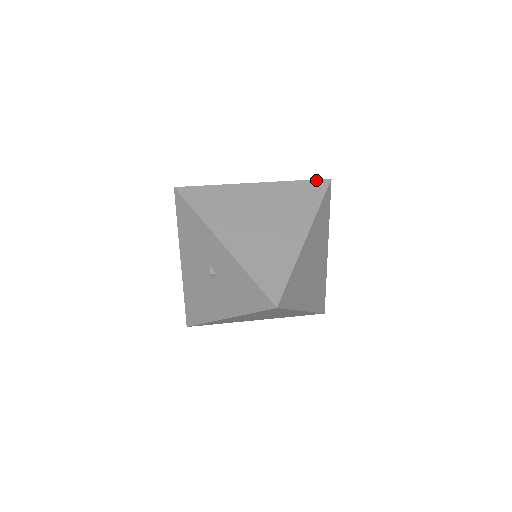
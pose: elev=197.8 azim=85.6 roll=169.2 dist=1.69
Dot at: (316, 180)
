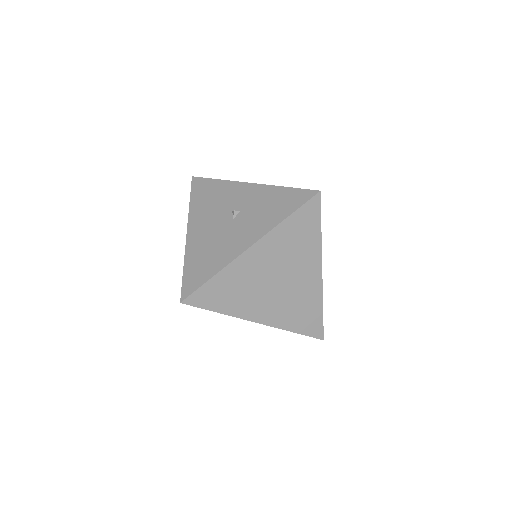
Dot at: occluded
